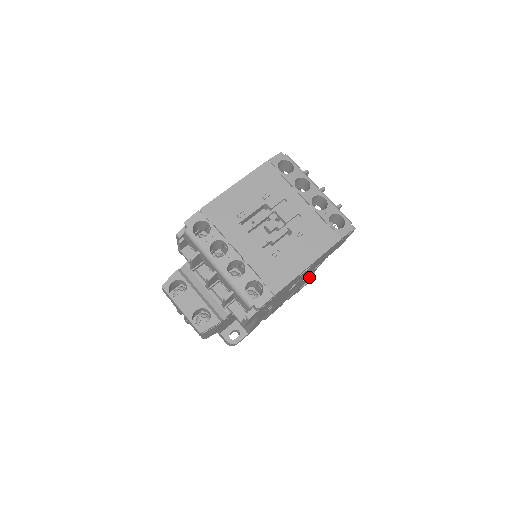
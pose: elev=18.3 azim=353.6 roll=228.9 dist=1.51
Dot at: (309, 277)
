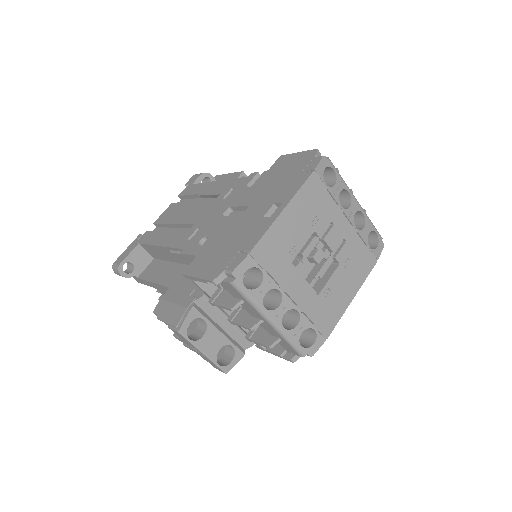
Dot at: occluded
